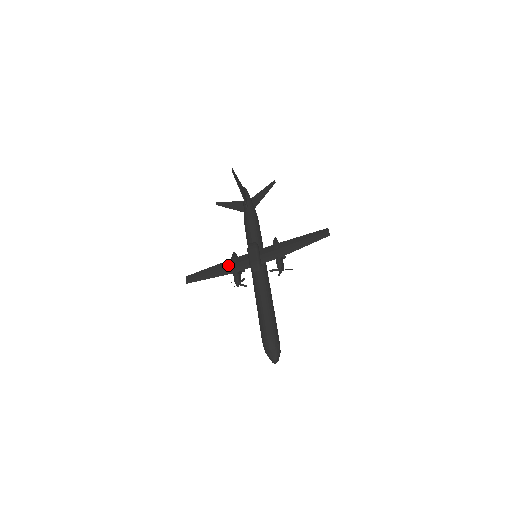
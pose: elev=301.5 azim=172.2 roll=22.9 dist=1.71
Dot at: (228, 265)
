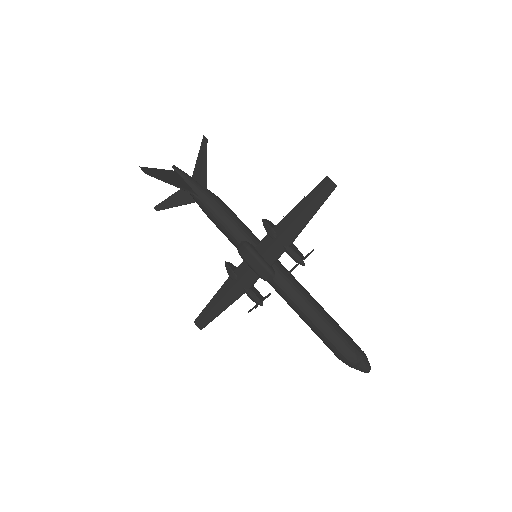
Dot at: (231, 287)
